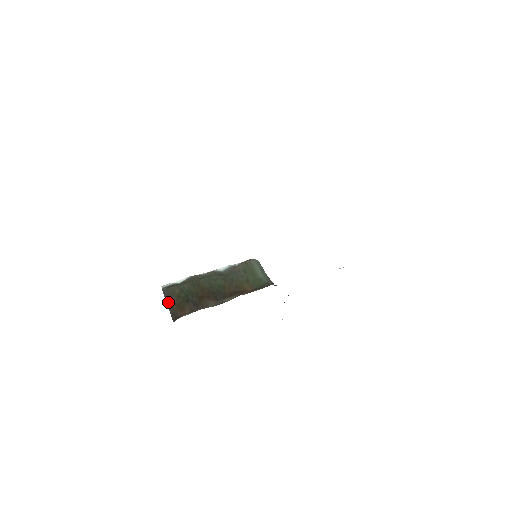
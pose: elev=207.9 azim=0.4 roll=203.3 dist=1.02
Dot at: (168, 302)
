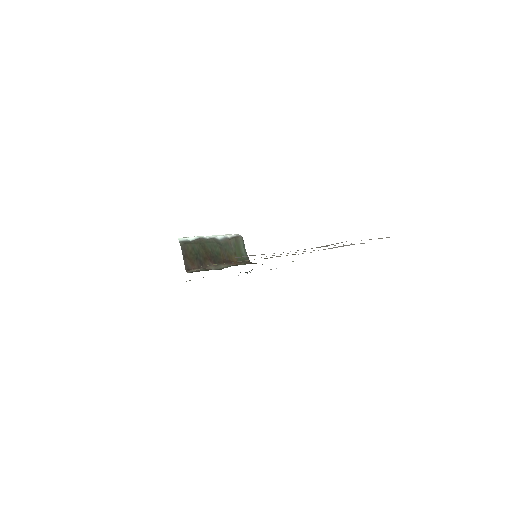
Dot at: (184, 255)
